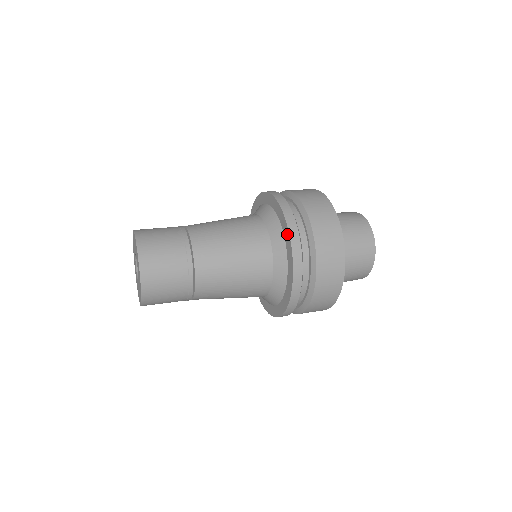
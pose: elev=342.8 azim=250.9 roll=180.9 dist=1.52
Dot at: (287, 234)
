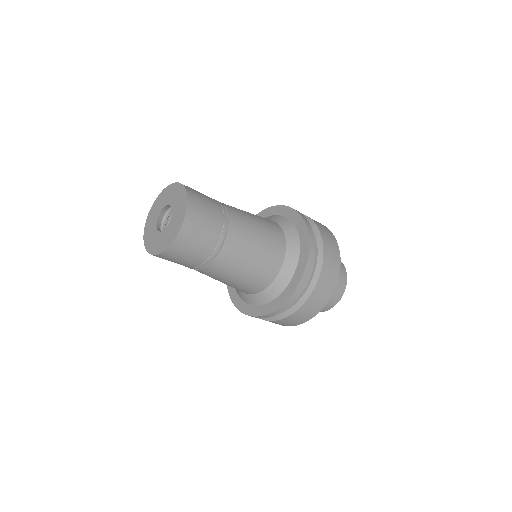
Dot at: (305, 258)
